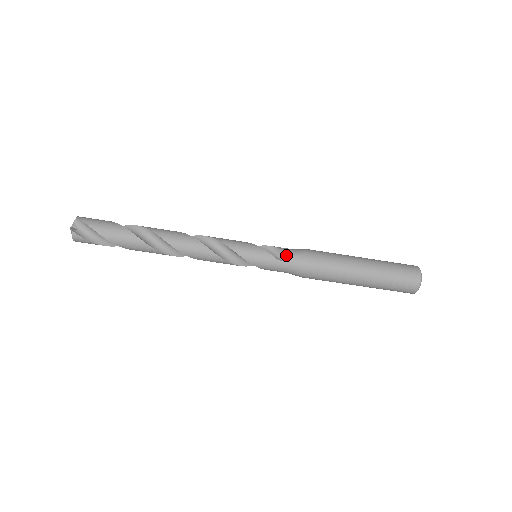
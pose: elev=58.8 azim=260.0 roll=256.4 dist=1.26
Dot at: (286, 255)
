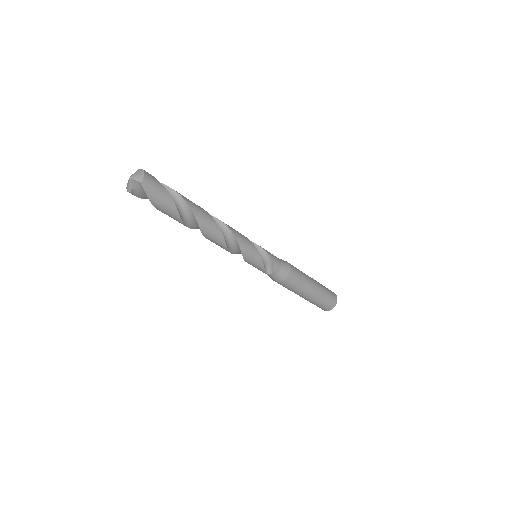
Dot at: (273, 273)
